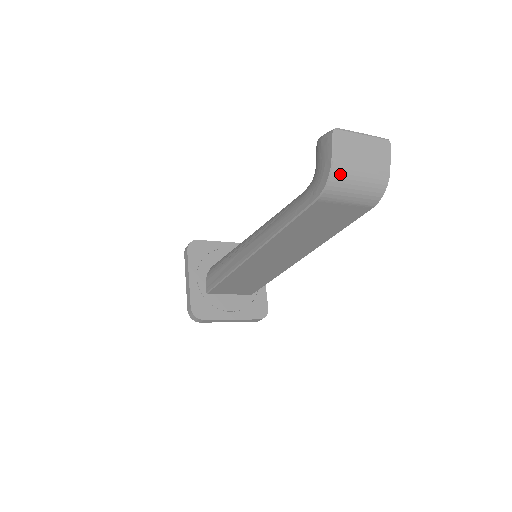
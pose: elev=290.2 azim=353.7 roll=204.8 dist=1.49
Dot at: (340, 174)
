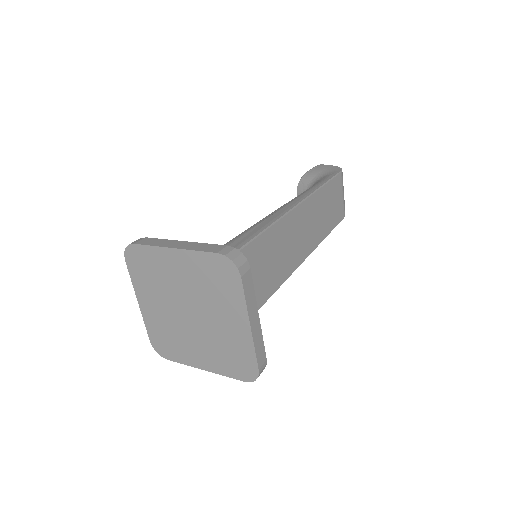
Dot at: occluded
